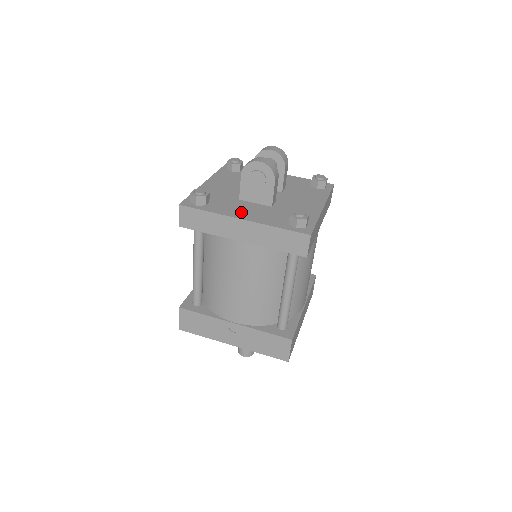
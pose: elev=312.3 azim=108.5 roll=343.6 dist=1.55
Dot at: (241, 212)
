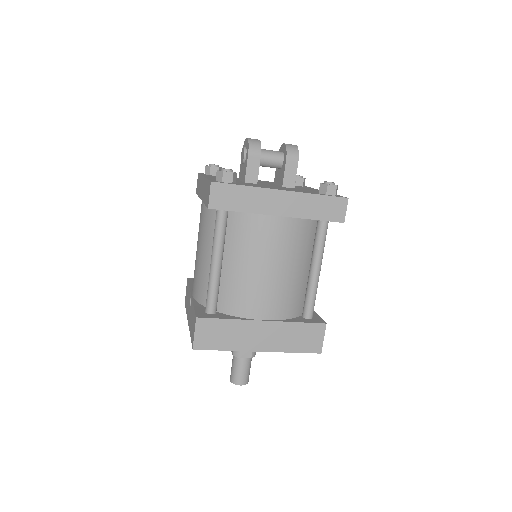
Dot at: occluded
